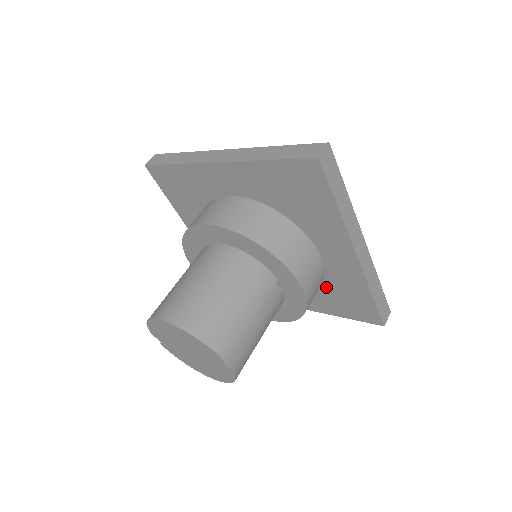
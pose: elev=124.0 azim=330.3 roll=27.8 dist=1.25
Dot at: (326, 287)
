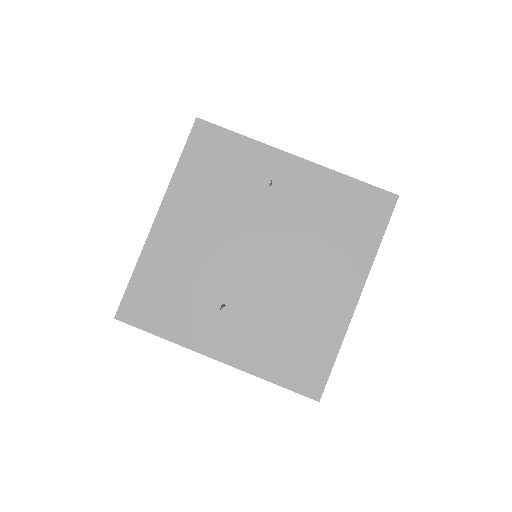
Dot at: occluded
